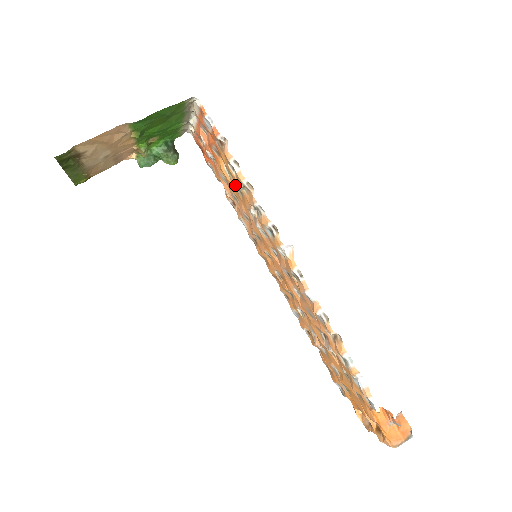
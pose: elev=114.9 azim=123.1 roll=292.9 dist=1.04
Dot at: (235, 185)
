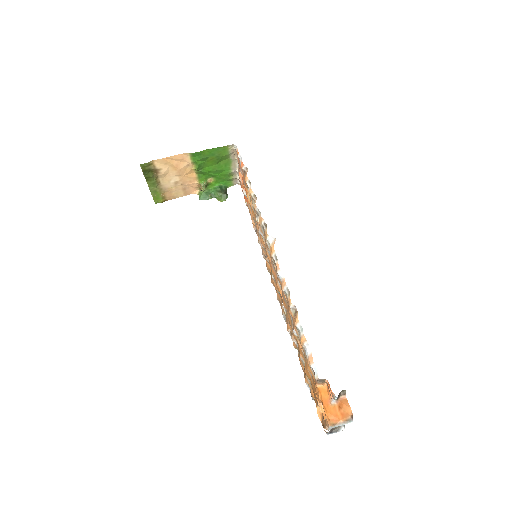
Dot at: (251, 204)
